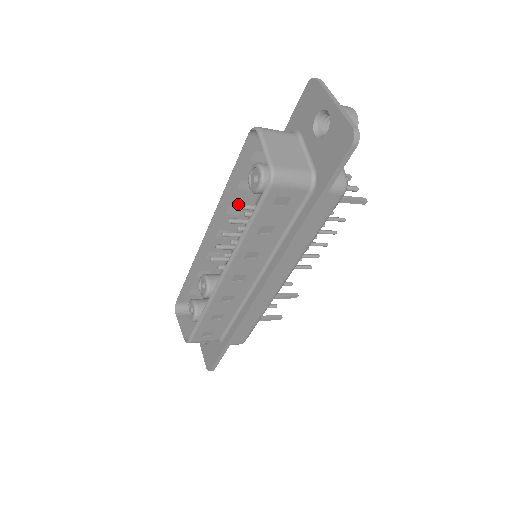
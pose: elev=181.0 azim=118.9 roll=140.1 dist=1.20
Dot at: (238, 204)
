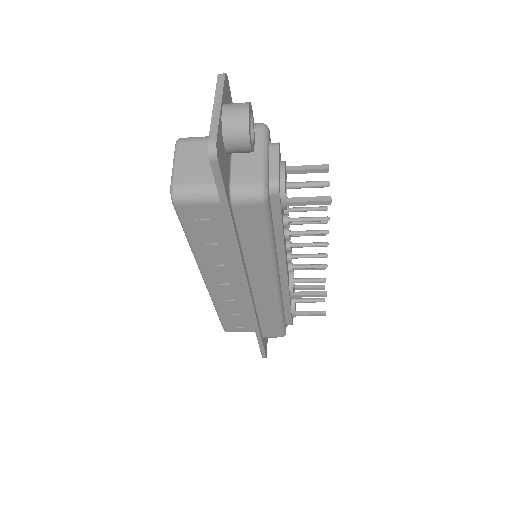
Dot at: occluded
